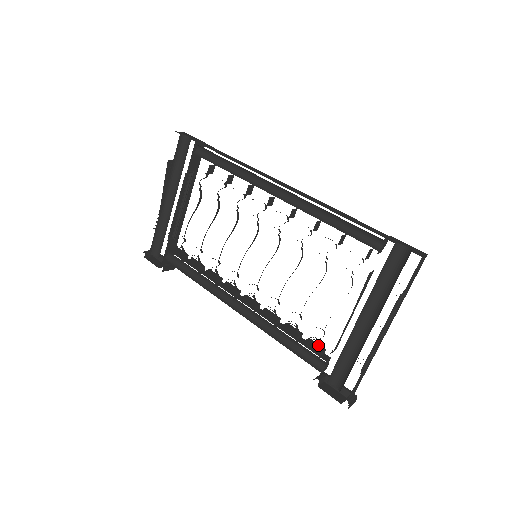
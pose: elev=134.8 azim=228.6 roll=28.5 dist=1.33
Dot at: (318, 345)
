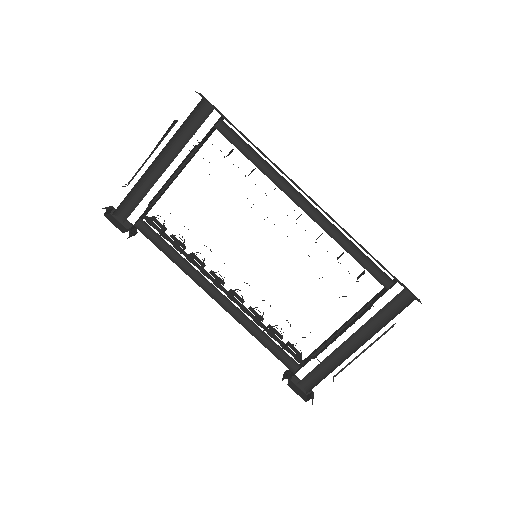
Dot at: (297, 350)
